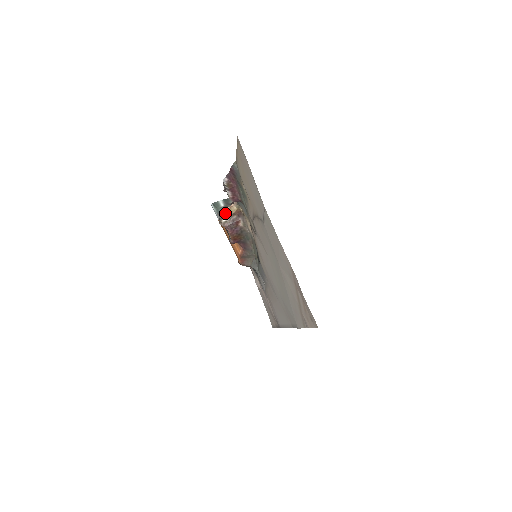
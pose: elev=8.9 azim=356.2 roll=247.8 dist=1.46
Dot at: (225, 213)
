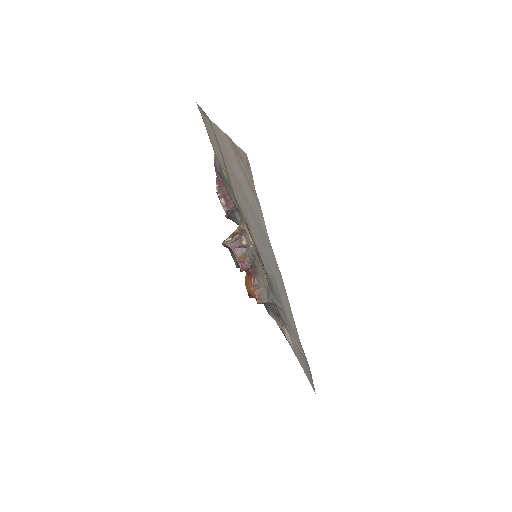
Dot at: (229, 236)
